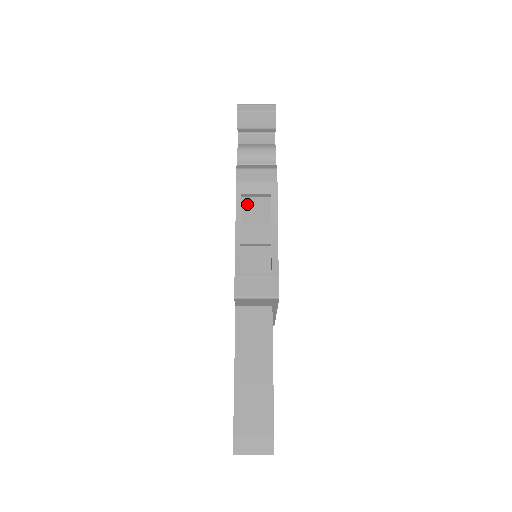
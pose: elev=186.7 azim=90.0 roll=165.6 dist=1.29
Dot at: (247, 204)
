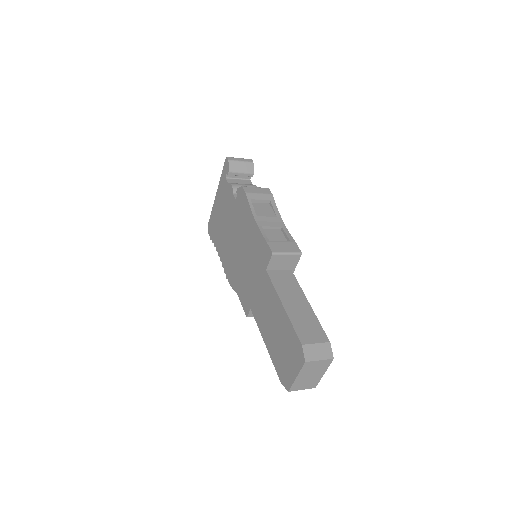
Dot at: (256, 206)
